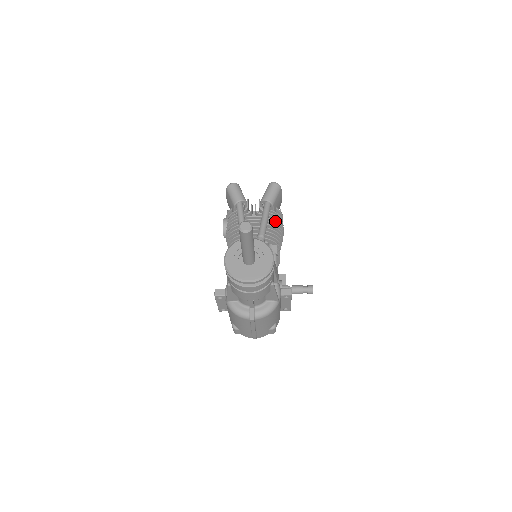
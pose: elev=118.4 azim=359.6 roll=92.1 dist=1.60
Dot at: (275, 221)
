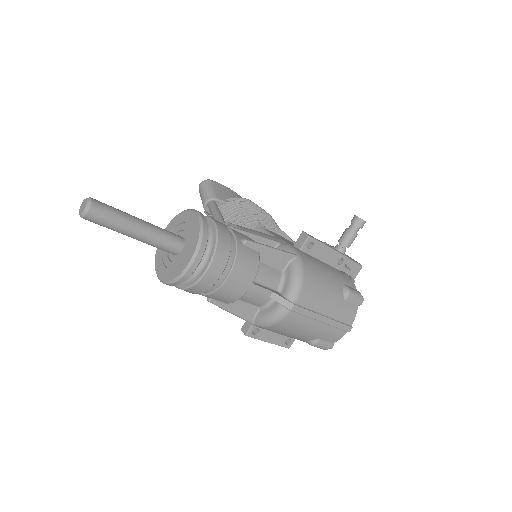
Dot at: (235, 208)
